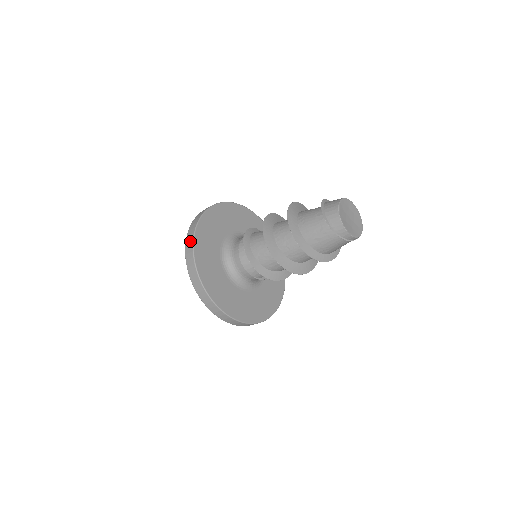
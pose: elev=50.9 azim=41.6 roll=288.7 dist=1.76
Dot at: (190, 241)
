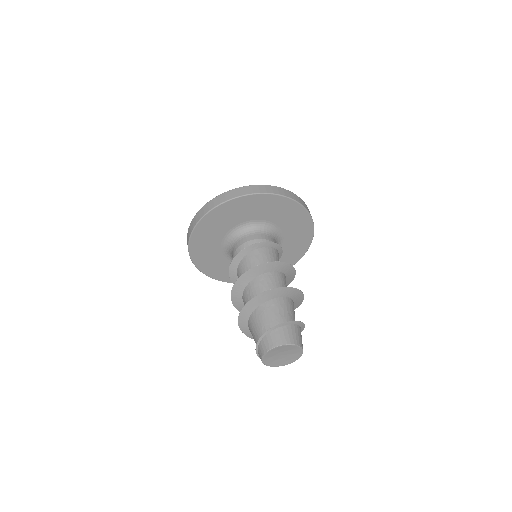
Dot at: (207, 209)
